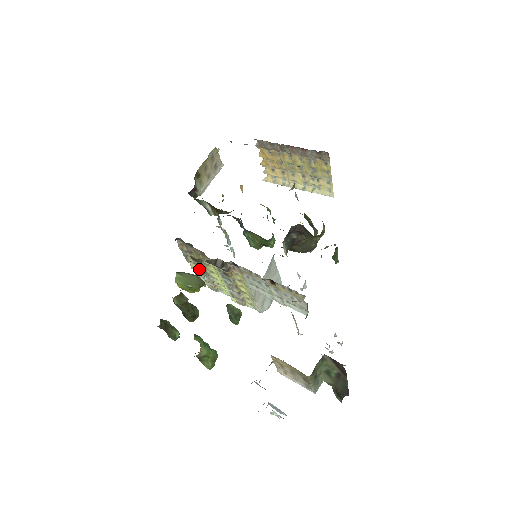
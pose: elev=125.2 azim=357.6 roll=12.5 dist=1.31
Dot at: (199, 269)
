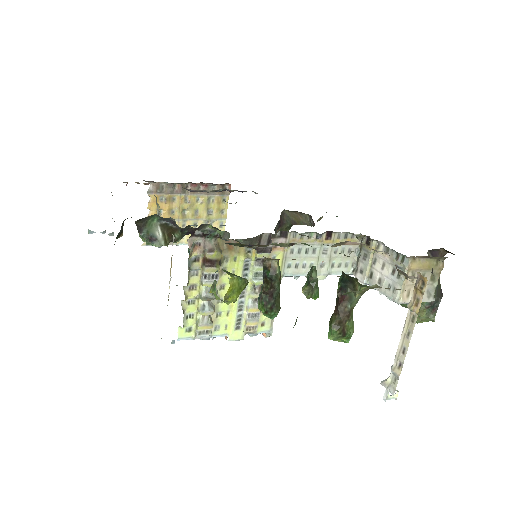
Dot at: (195, 297)
